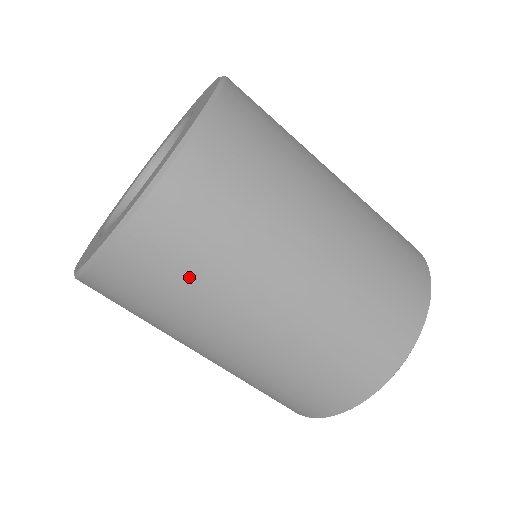
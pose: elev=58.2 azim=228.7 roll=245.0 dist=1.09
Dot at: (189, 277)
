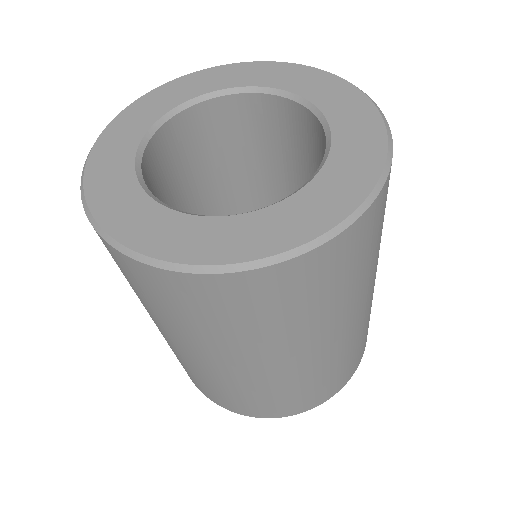
Dot at: (223, 324)
